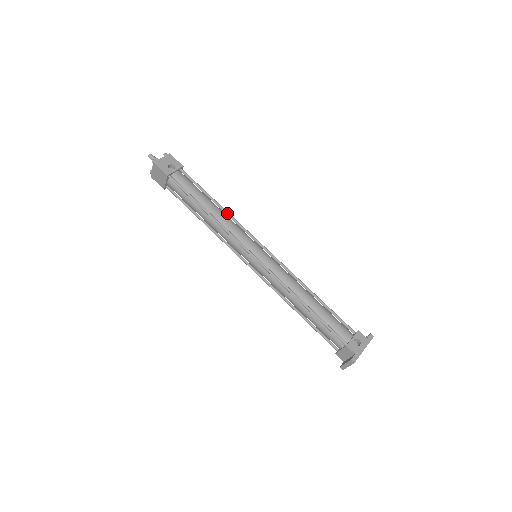
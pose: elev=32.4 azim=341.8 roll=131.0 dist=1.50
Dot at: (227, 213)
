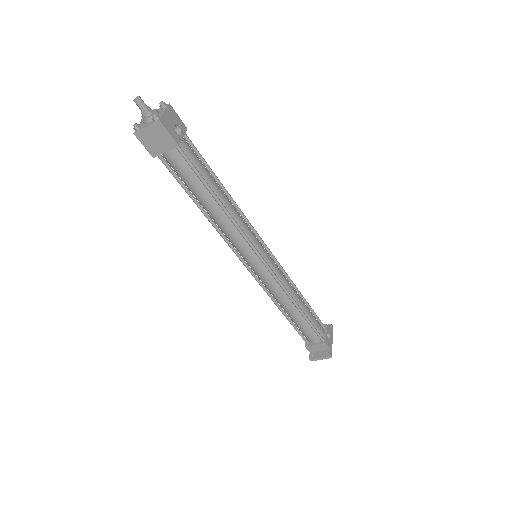
Dot at: (235, 203)
